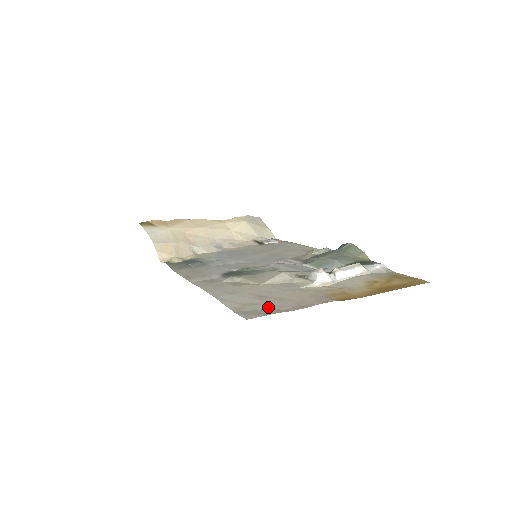
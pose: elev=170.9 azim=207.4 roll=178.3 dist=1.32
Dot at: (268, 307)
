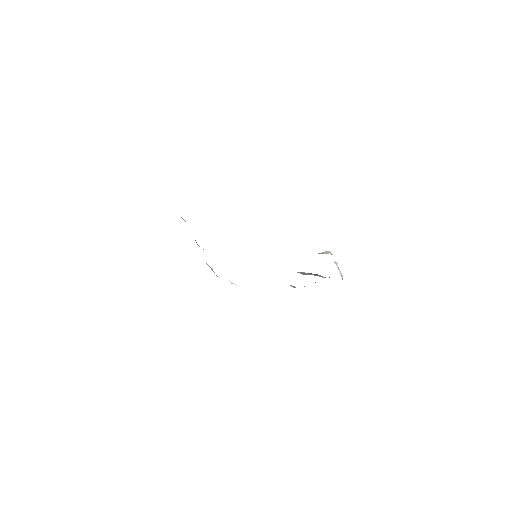
Dot at: occluded
